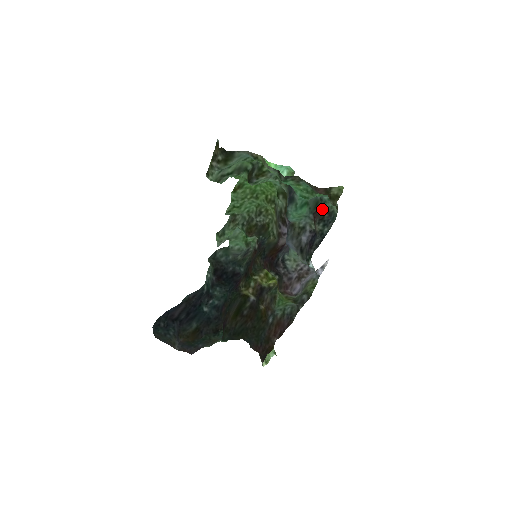
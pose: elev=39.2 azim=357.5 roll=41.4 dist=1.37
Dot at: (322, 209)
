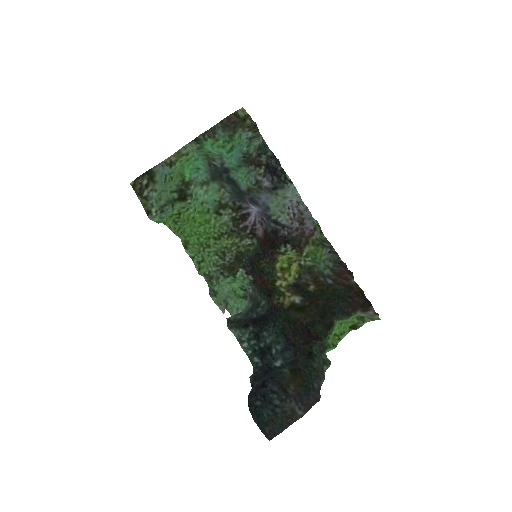
Dot at: (252, 156)
